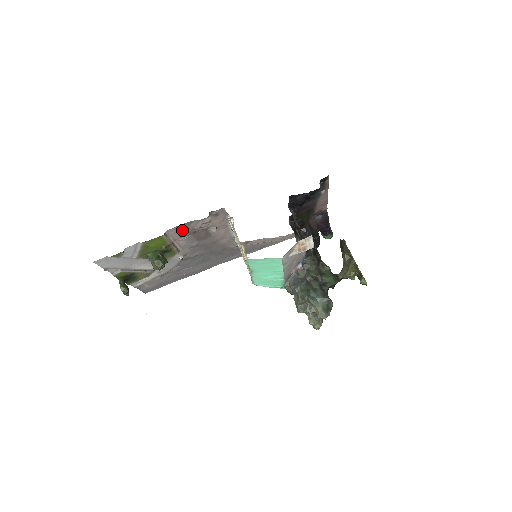
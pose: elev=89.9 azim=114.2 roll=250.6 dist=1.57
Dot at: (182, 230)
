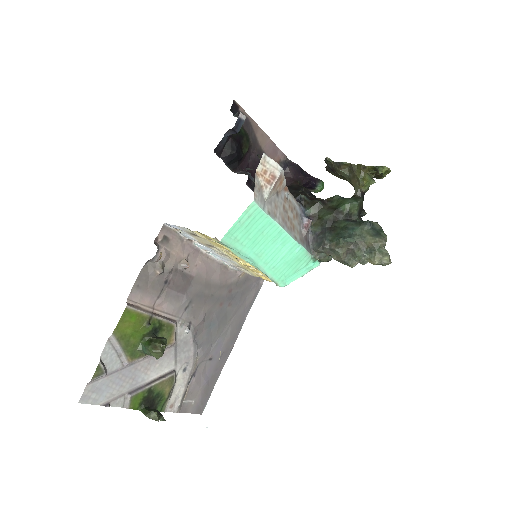
Dot at: (147, 288)
